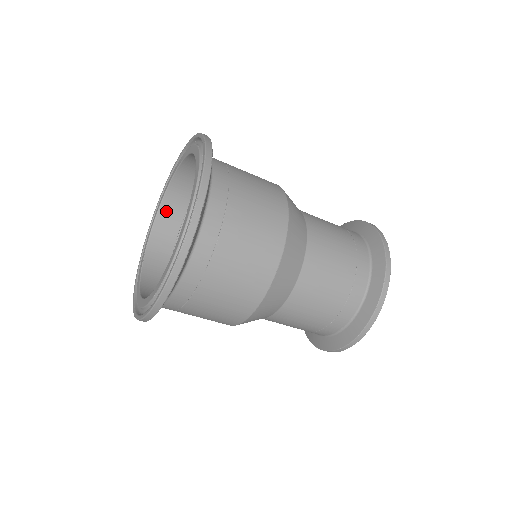
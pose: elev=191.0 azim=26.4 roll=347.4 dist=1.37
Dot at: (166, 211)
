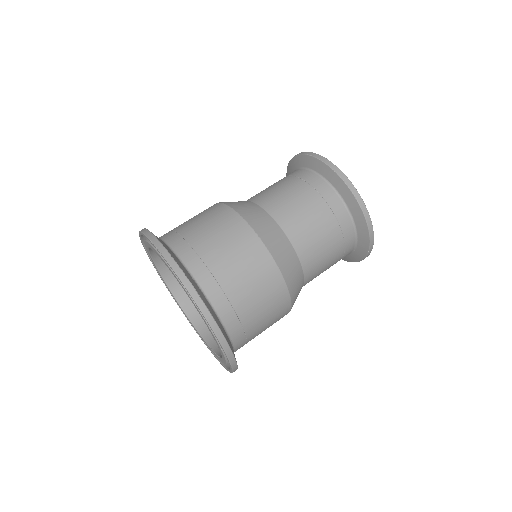
Dot at: (201, 324)
